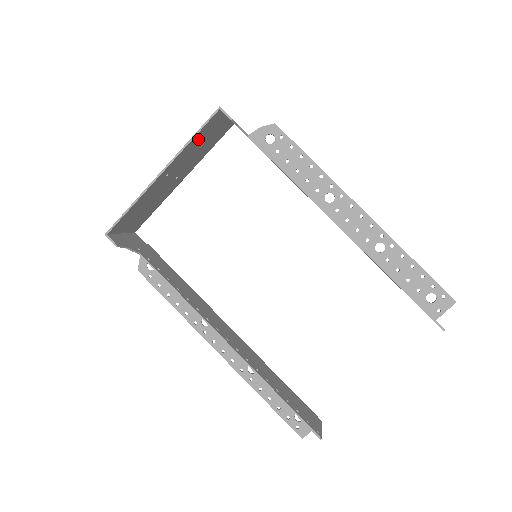
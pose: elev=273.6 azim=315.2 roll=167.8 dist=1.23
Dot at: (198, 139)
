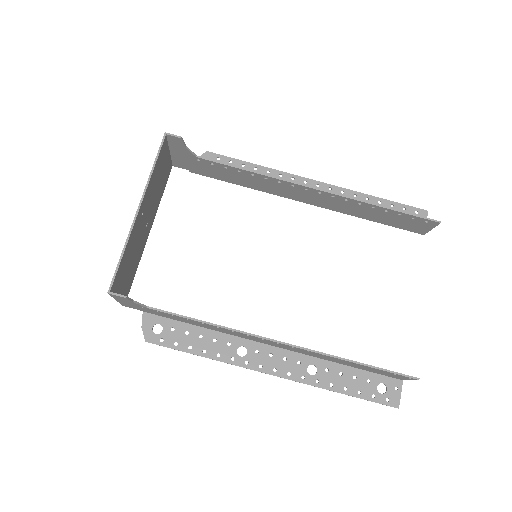
Dot at: (156, 171)
